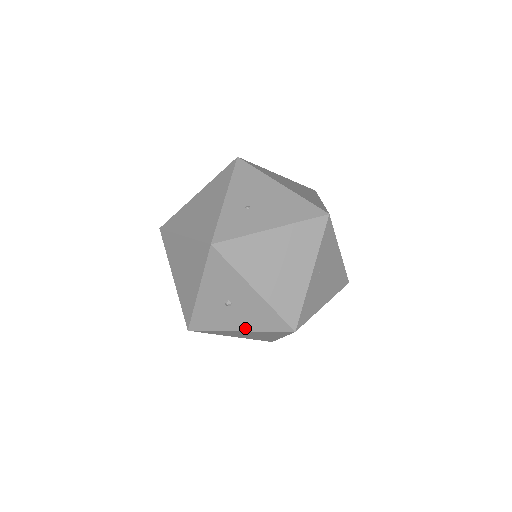
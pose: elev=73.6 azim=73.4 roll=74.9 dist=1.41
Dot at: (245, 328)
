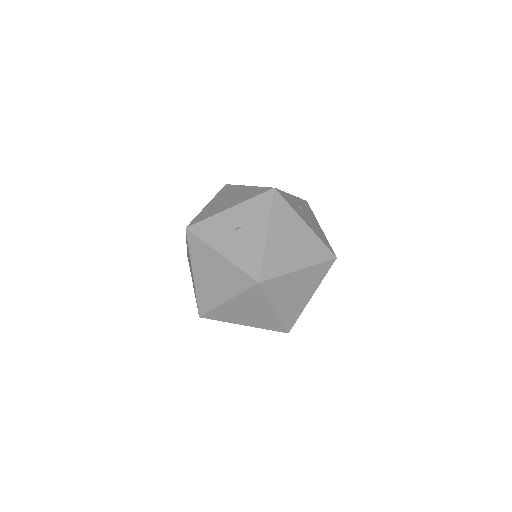
Dot at: (228, 255)
